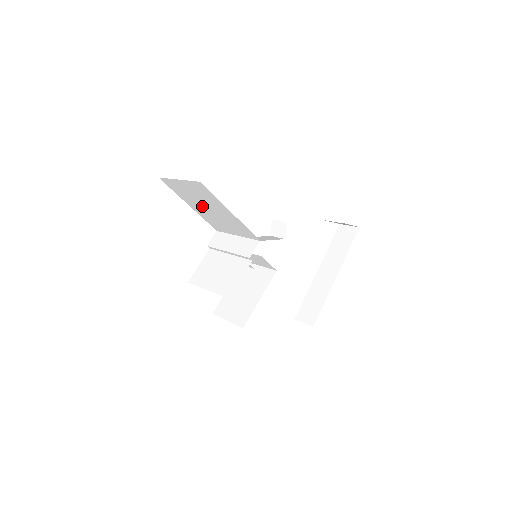
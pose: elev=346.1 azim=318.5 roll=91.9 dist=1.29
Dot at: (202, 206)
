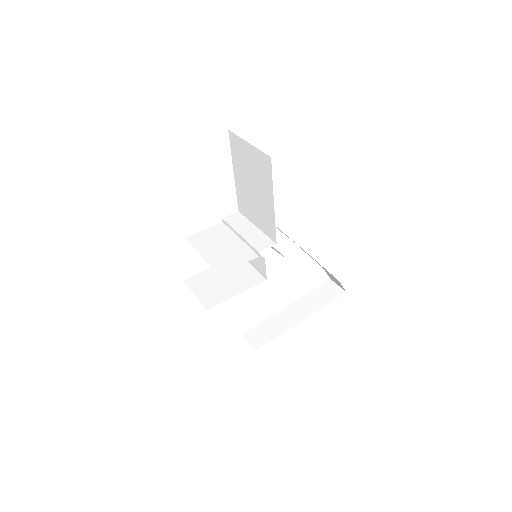
Dot at: (248, 180)
